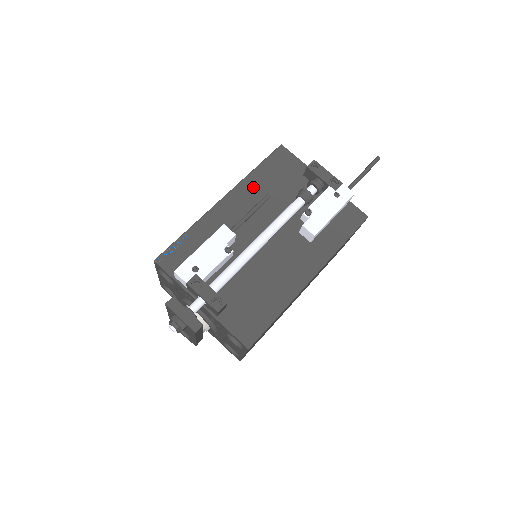
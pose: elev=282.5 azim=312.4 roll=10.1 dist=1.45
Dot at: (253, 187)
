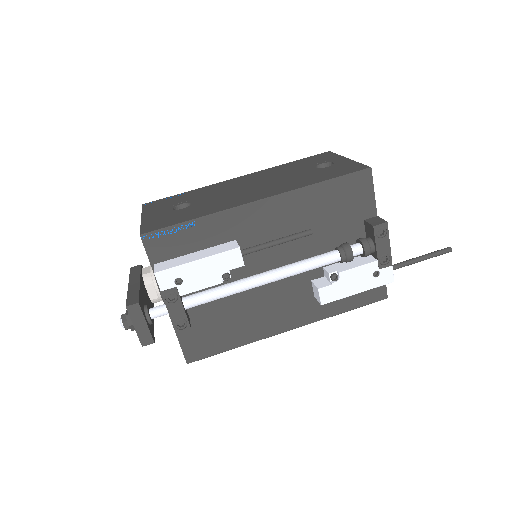
Dot at: (302, 205)
